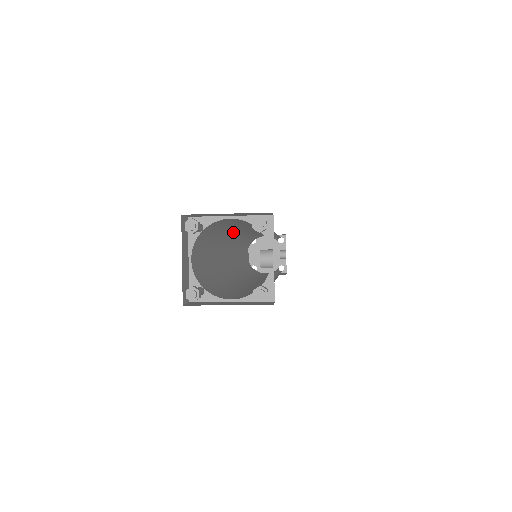
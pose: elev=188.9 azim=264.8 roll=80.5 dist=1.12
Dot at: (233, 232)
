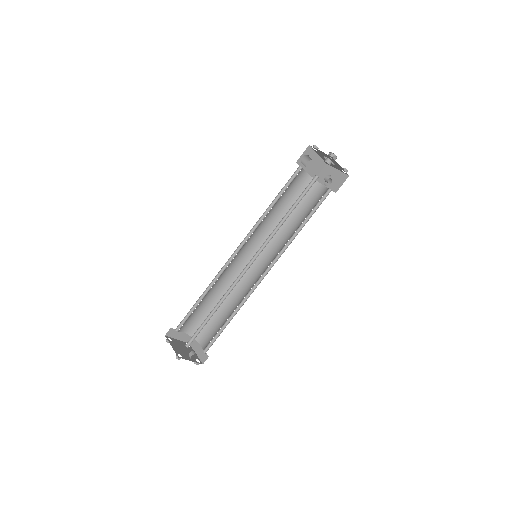
Dot at: occluded
